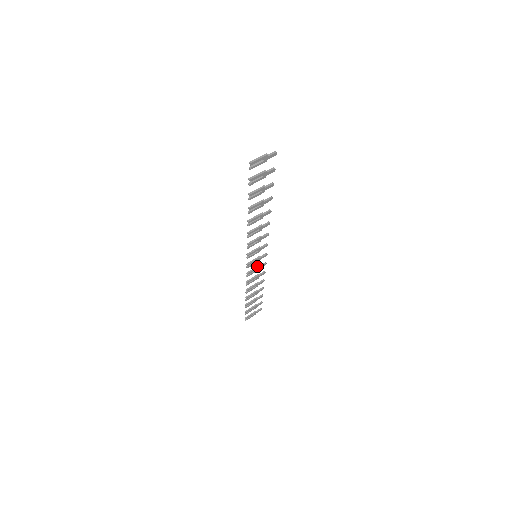
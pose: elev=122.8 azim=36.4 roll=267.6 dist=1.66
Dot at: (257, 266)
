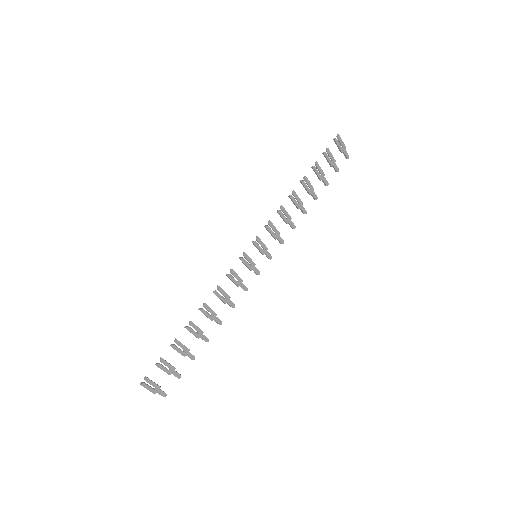
Dot at: (241, 279)
